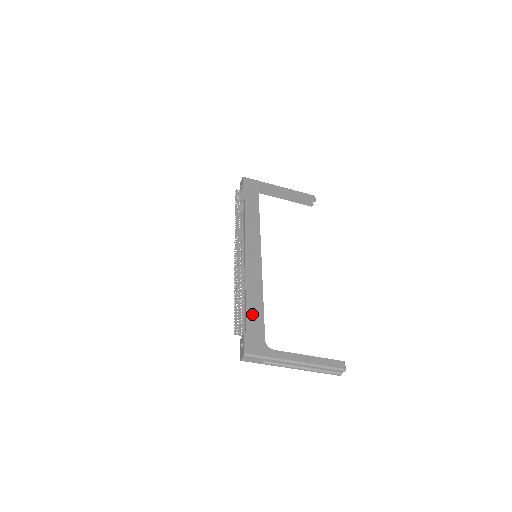
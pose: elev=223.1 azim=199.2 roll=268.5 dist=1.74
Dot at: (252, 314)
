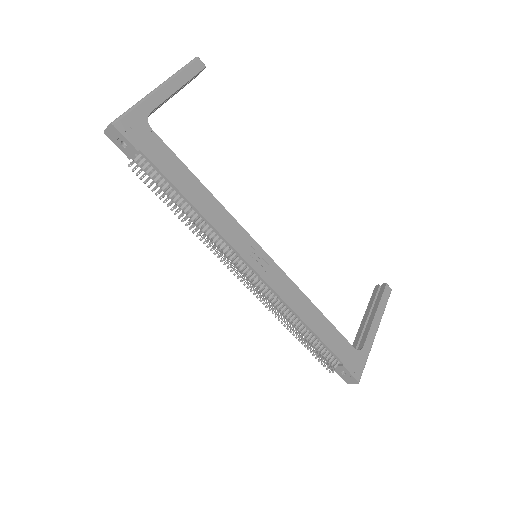
Dot at: (328, 338)
